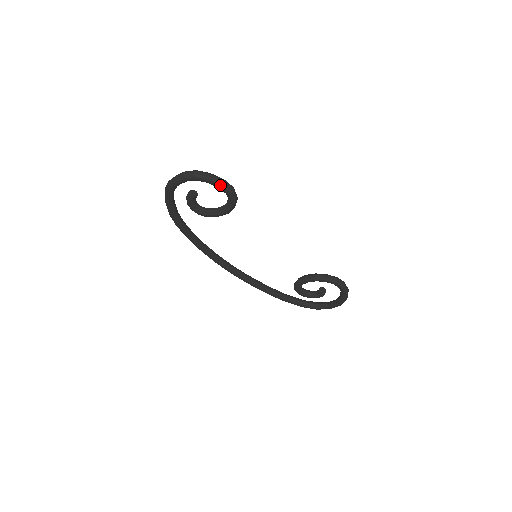
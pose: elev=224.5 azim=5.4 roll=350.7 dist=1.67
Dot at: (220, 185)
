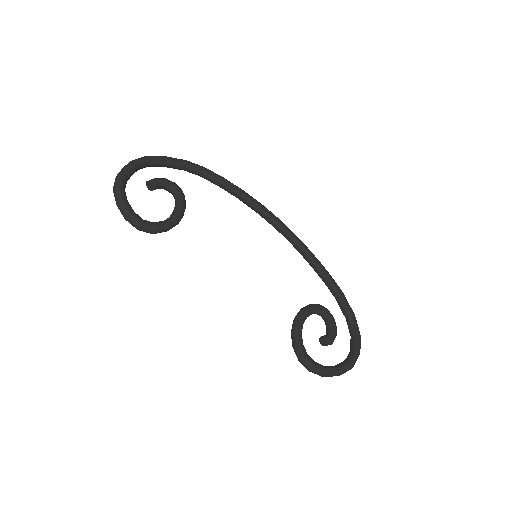
Dot at: (126, 217)
